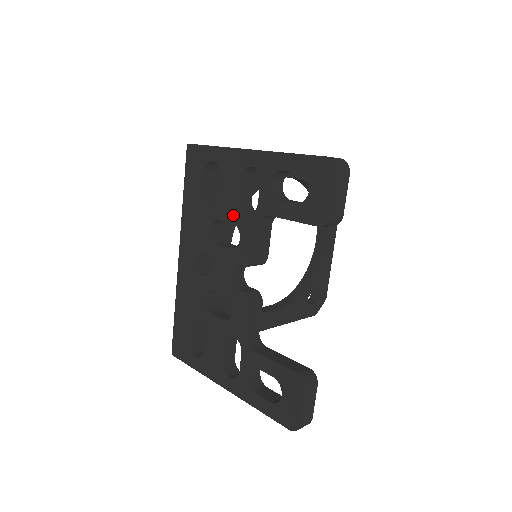
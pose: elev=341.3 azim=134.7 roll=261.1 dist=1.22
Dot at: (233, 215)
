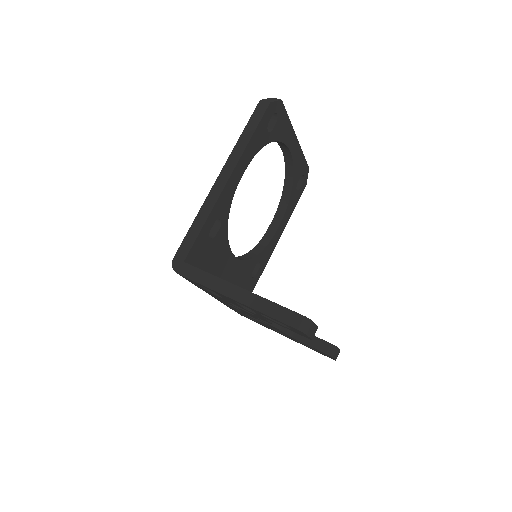
Dot at: occluded
